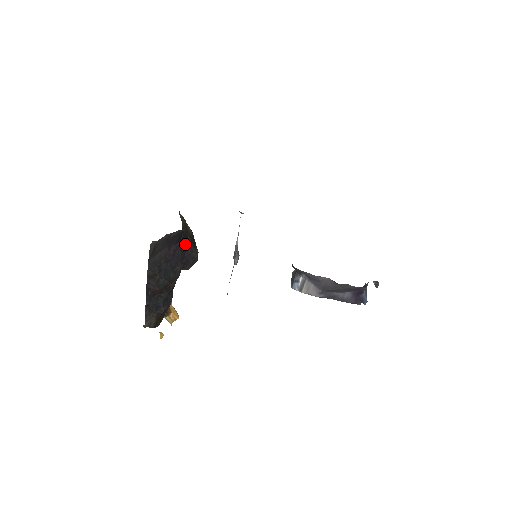
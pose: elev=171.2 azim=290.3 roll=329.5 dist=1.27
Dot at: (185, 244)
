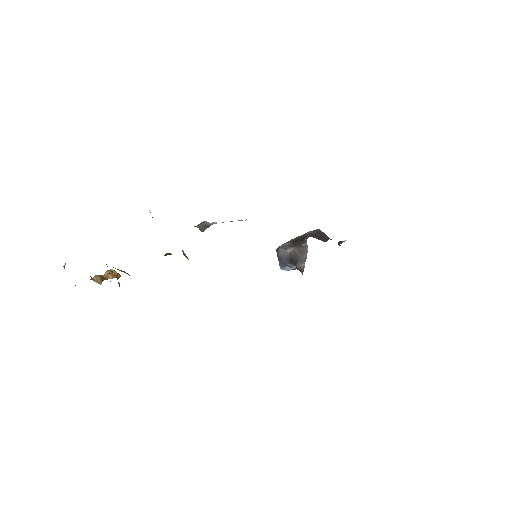
Dot at: occluded
